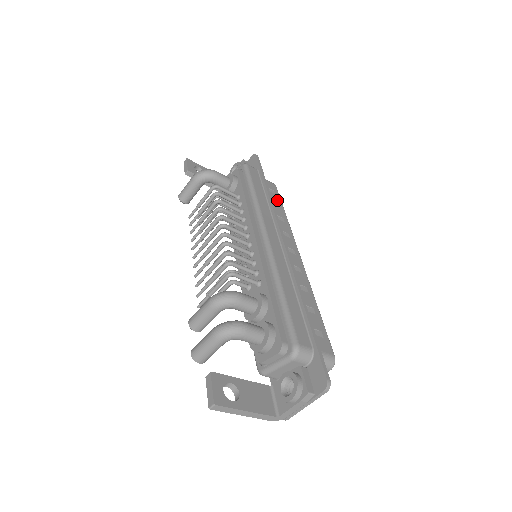
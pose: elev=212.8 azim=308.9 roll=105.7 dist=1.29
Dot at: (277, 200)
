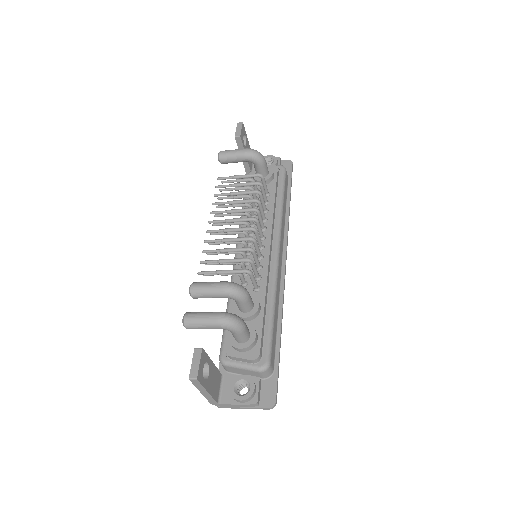
Dot at: occluded
